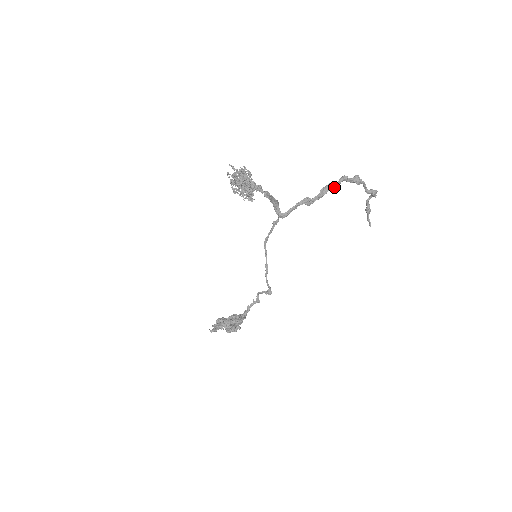
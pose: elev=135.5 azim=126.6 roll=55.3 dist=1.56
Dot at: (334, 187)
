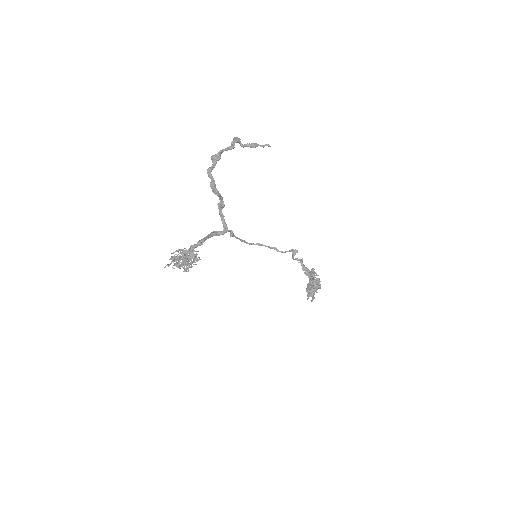
Dot at: (214, 183)
